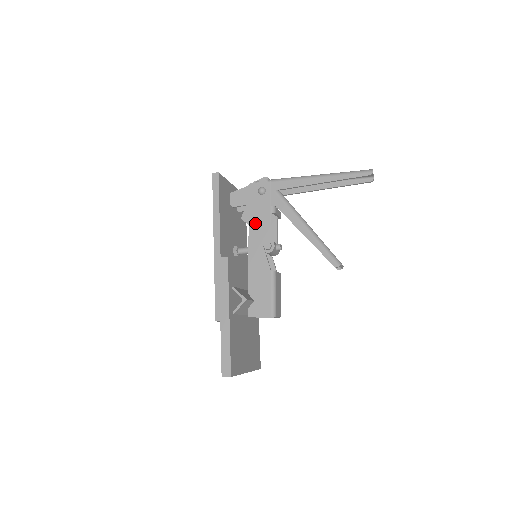
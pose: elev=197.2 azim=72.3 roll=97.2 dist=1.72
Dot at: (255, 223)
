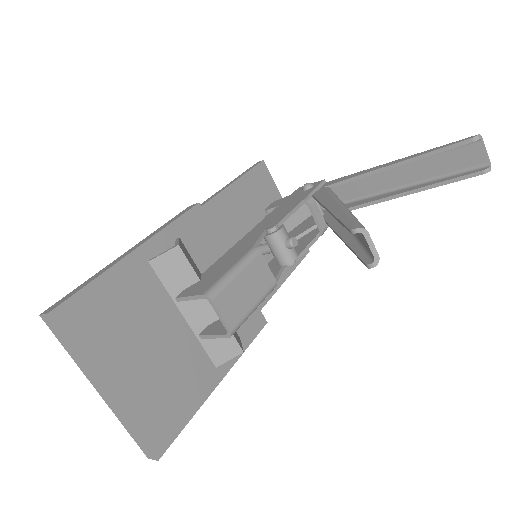
Dot at: (276, 212)
